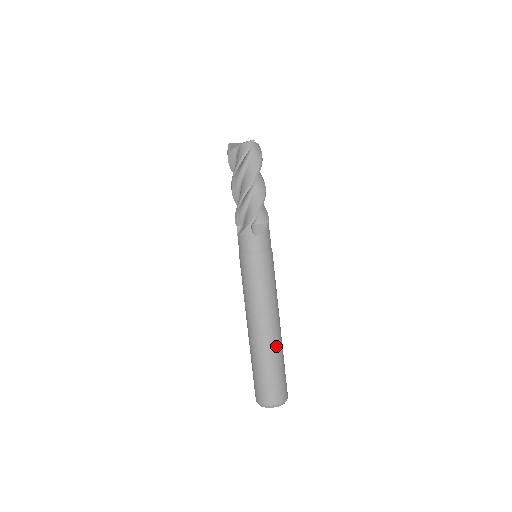
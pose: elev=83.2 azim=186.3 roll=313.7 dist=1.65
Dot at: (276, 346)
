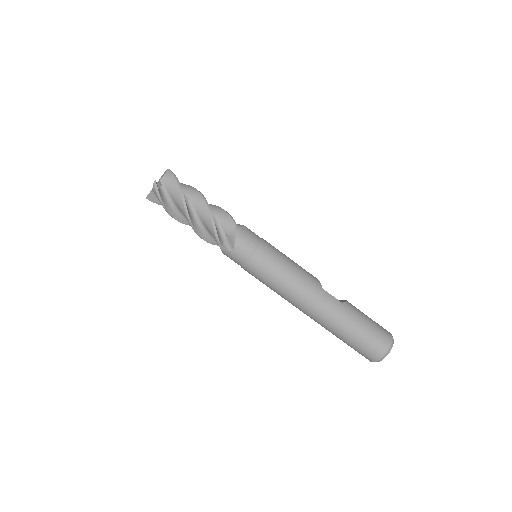
Dot at: (337, 315)
